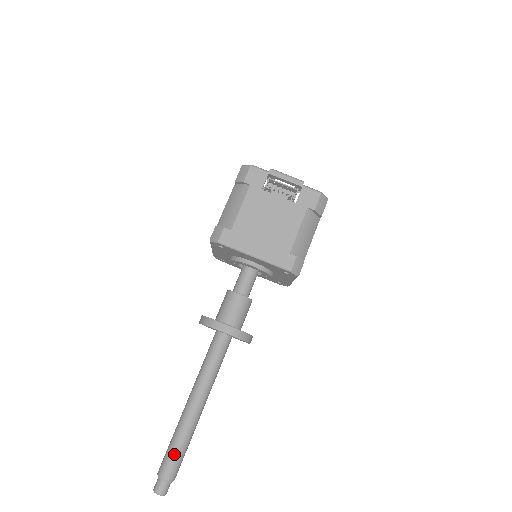
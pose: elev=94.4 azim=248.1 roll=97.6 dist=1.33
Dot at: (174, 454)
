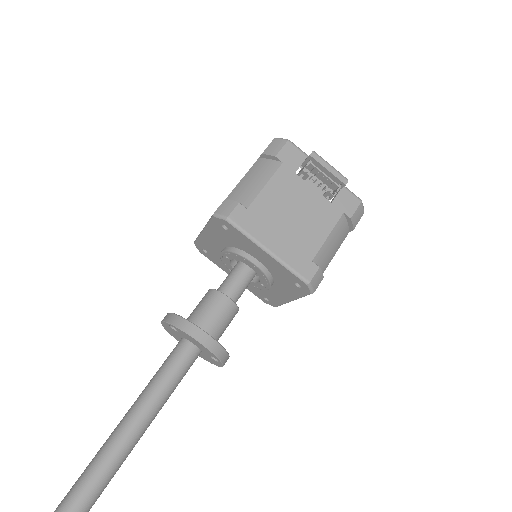
Dot at: (76, 506)
